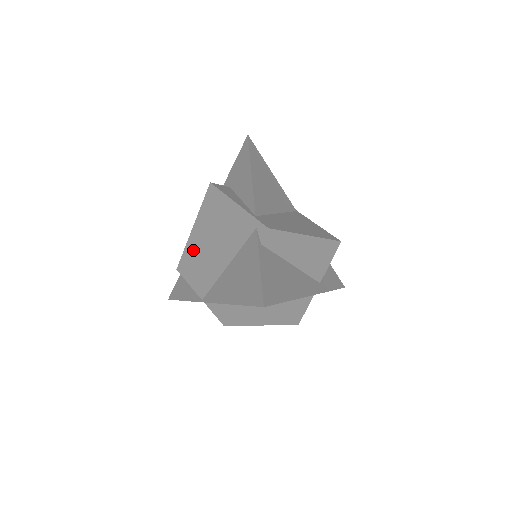
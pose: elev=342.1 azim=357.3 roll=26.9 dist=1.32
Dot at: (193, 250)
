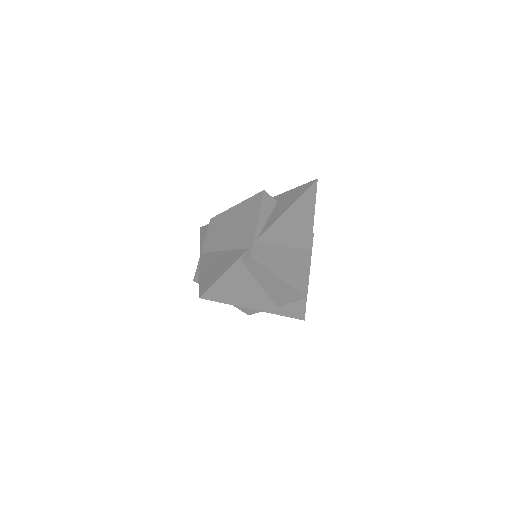
Dot at: (224, 219)
